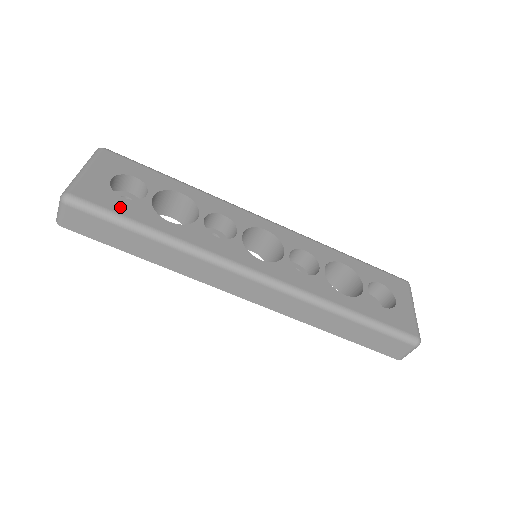
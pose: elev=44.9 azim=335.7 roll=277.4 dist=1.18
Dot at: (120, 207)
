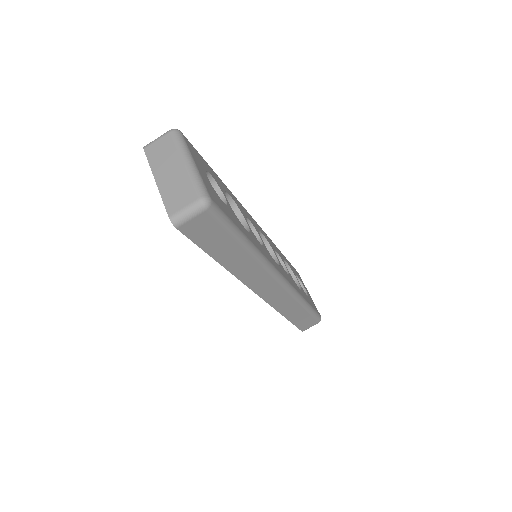
Dot at: (230, 214)
